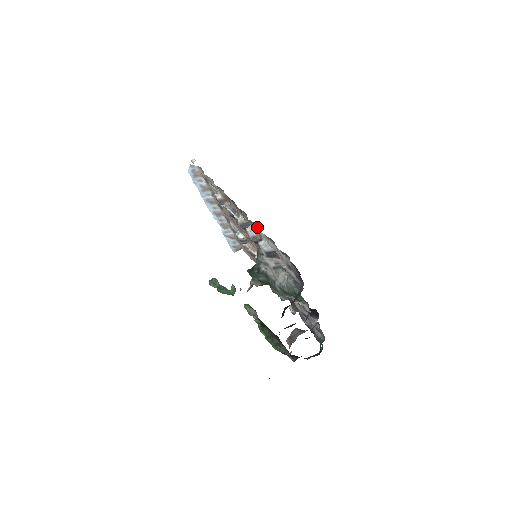
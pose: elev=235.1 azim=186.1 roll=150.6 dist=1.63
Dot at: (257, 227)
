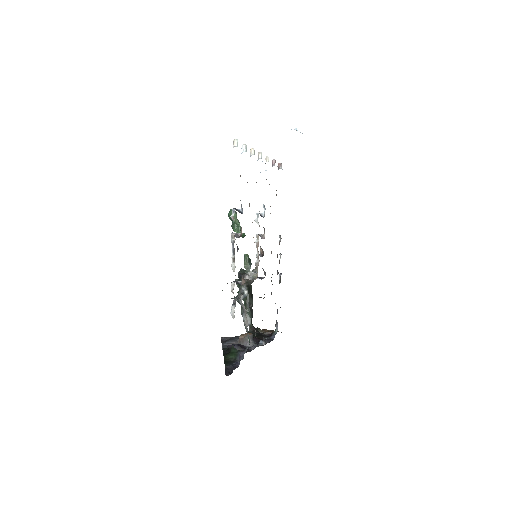
Dot at: occluded
